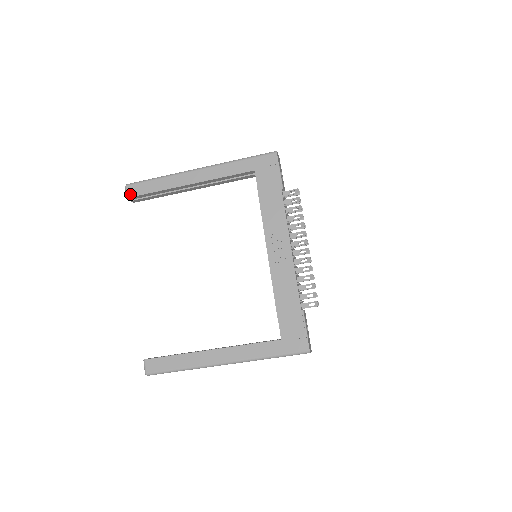
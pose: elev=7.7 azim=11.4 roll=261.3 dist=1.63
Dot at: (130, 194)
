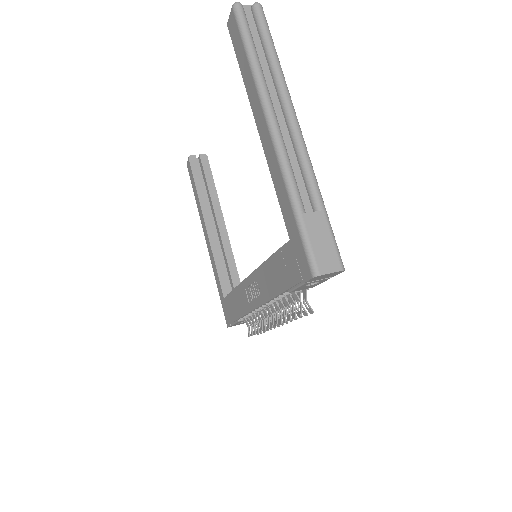
Dot at: (229, 25)
